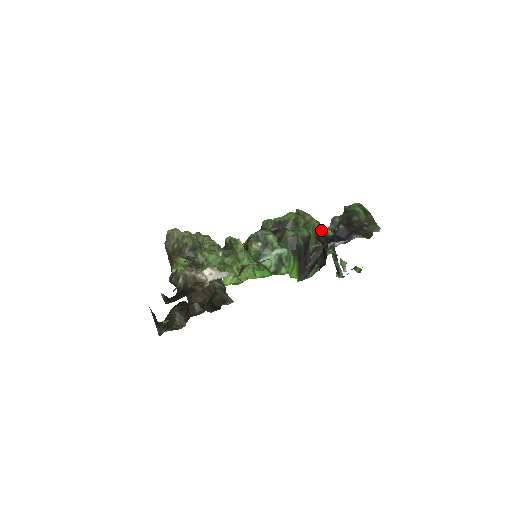
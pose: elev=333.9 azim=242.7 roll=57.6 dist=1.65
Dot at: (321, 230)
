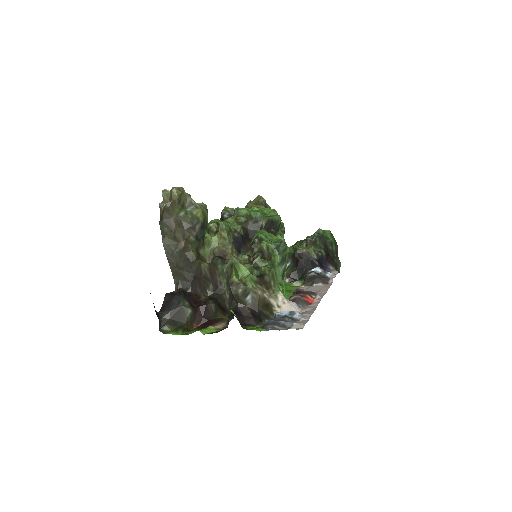
Dot at: occluded
